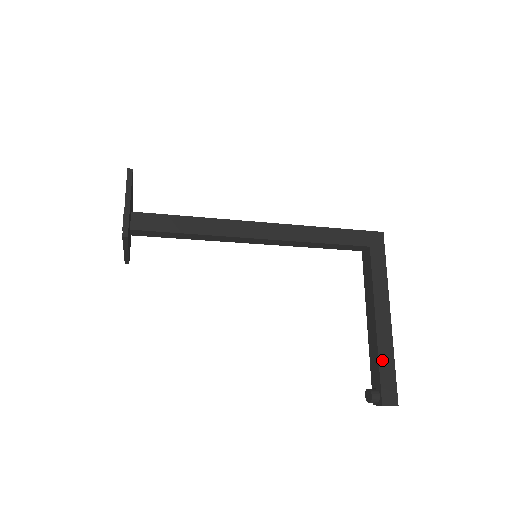
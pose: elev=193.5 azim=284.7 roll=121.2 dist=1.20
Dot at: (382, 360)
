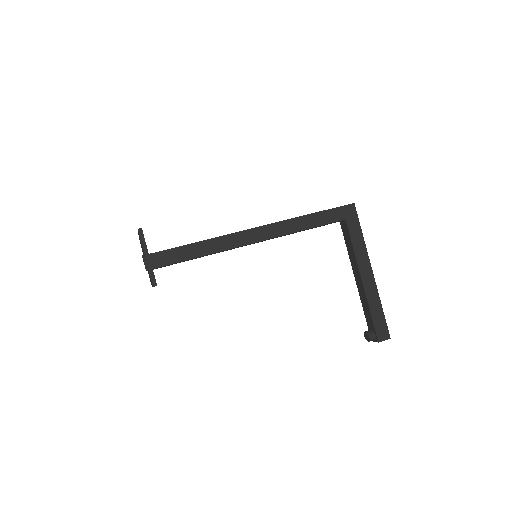
Dot at: (372, 309)
